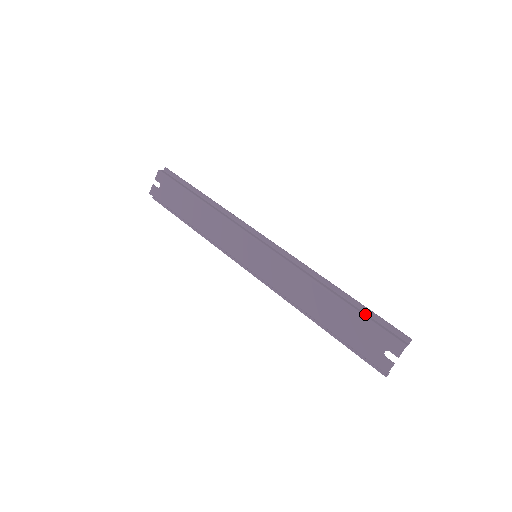
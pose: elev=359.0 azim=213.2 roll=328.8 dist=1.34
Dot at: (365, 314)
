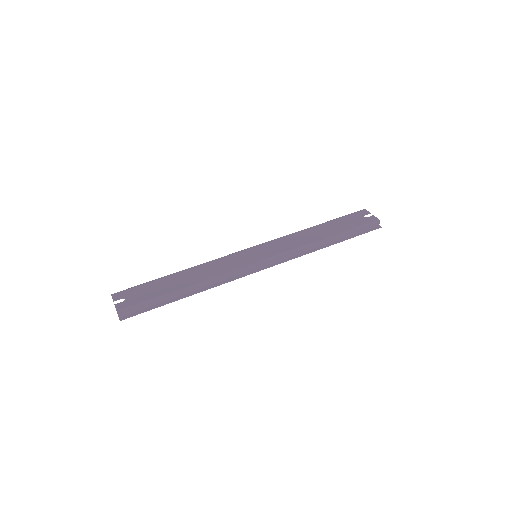
Dot at: occluded
